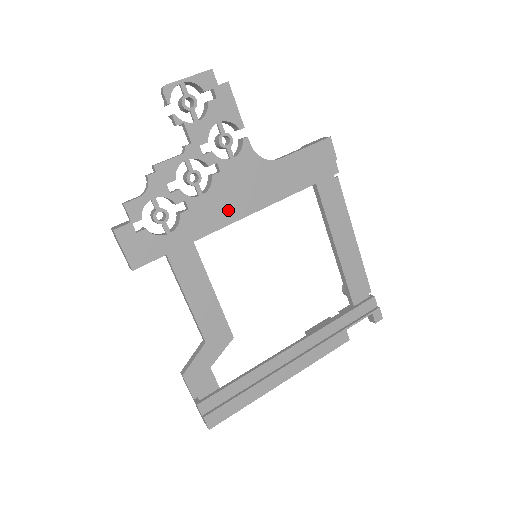
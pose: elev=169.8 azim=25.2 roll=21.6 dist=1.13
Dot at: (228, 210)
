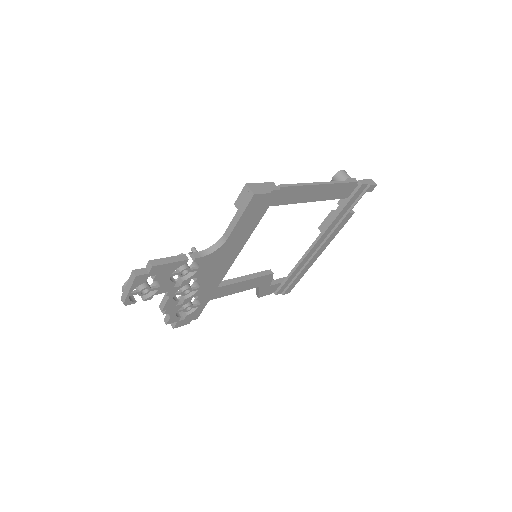
Dot at: (220, 272)
